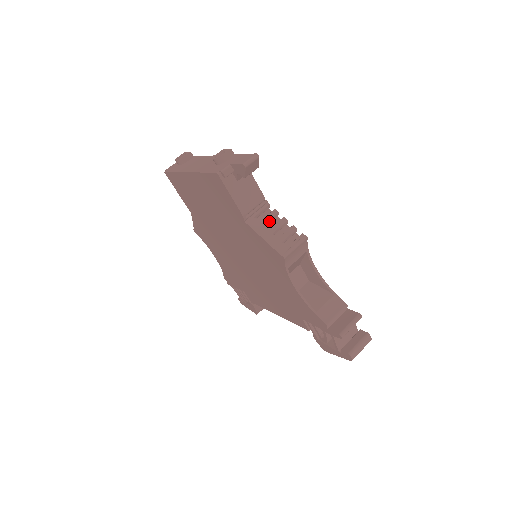
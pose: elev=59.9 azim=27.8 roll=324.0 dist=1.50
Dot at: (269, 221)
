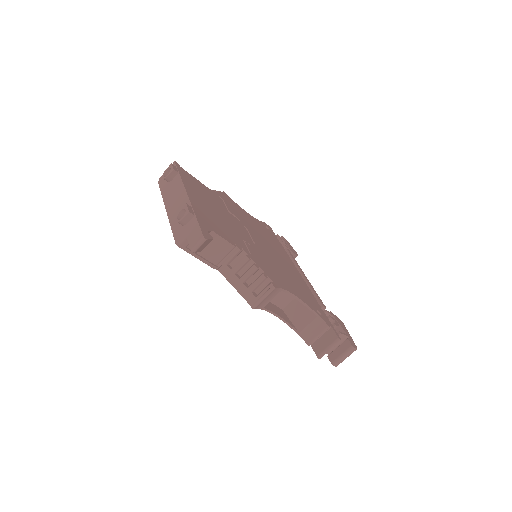
Dot at: (241, 268)
